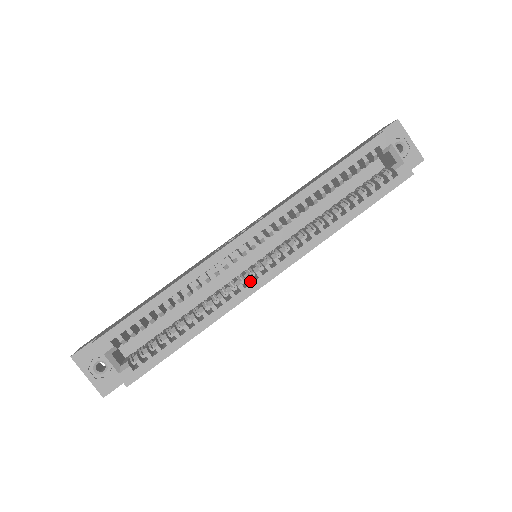
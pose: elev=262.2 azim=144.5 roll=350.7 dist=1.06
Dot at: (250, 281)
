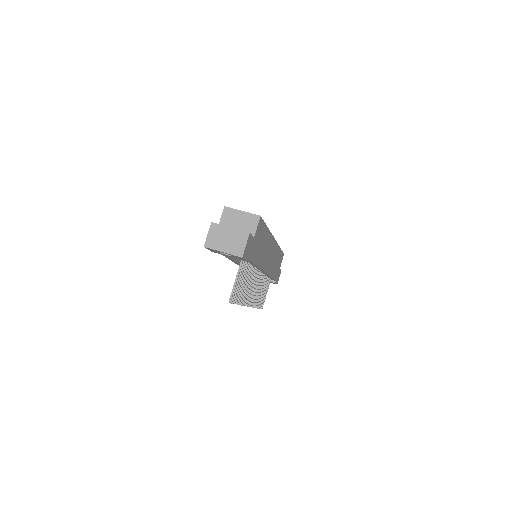
Dot at: occluded
